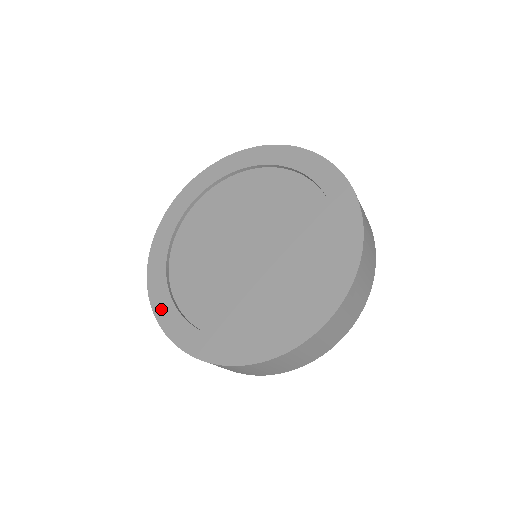
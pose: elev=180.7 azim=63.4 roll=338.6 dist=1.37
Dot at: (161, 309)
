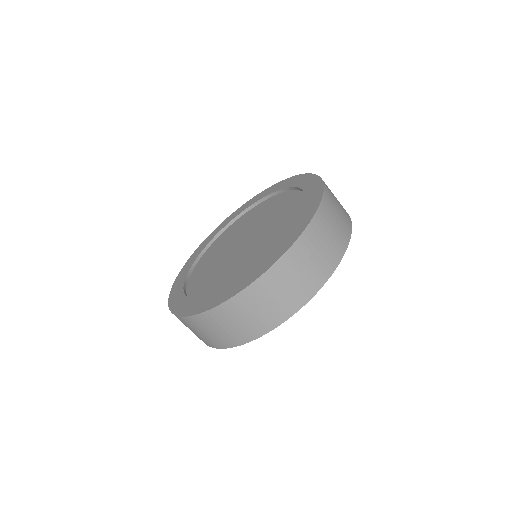
Dot at: (174, 300)
